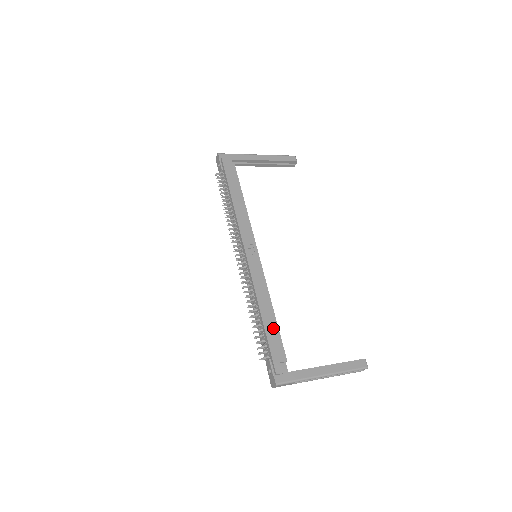
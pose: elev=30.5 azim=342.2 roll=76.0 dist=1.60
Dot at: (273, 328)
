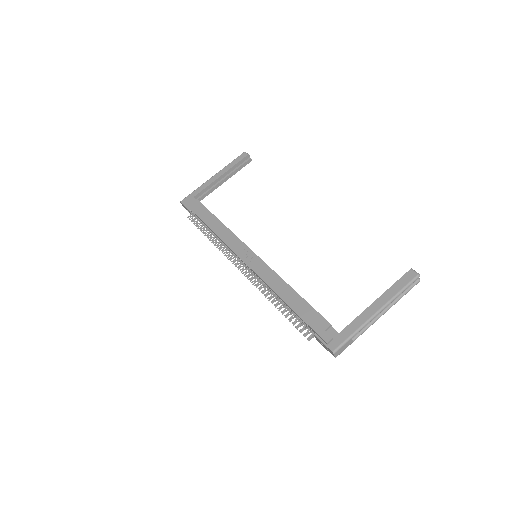
Dot at: (301, 305)
